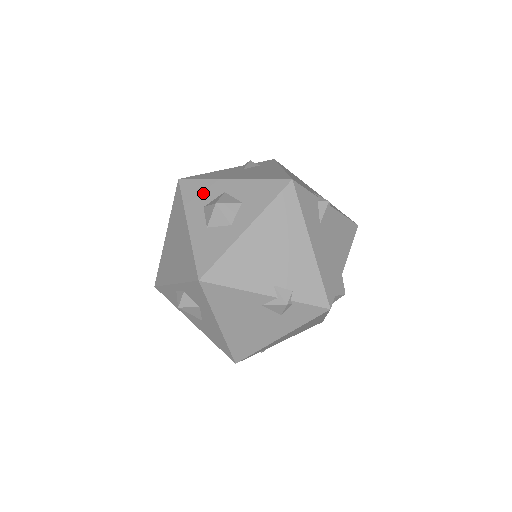
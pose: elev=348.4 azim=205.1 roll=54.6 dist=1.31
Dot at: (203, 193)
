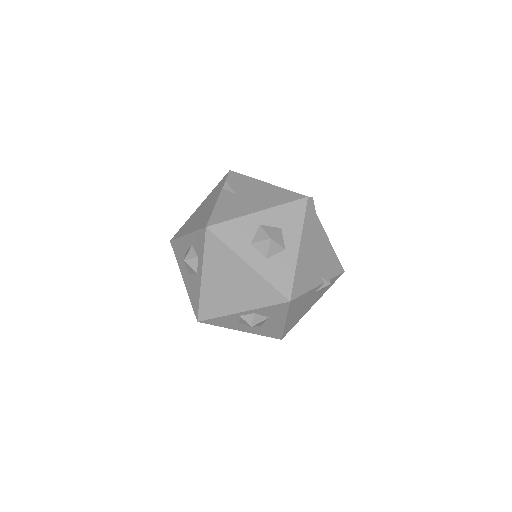
Dot at: (241, 232)
